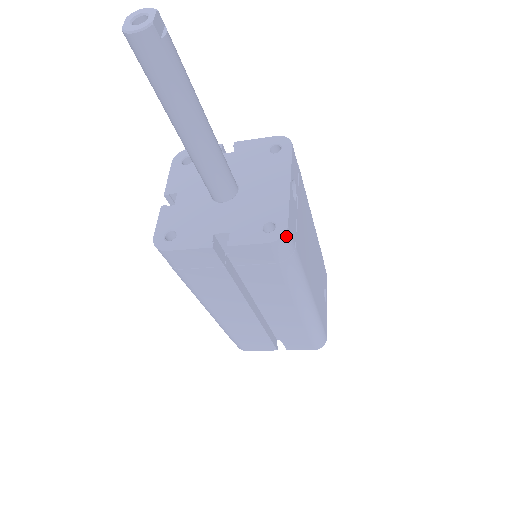
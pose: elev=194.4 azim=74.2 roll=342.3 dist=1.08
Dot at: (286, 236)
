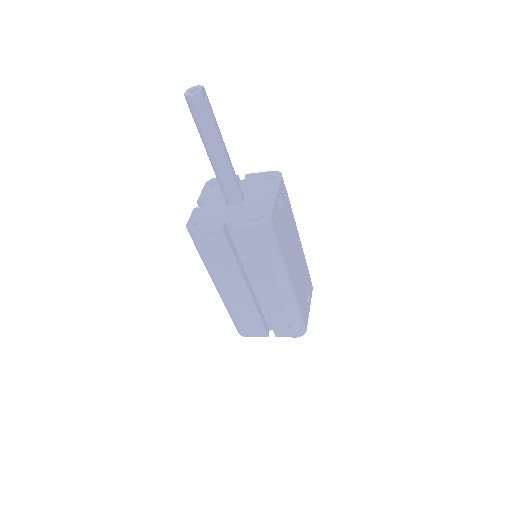
Dot at: (269, 224)
